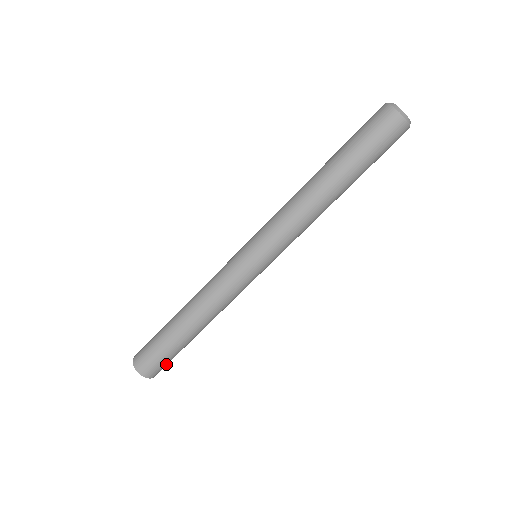
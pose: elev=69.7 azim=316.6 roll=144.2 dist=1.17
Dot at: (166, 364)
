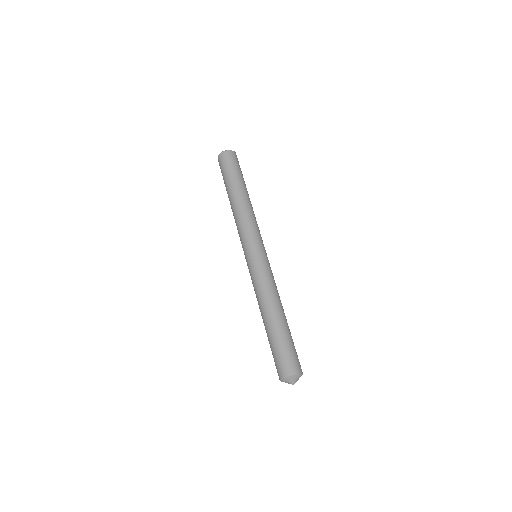
Dot at: (288, 357)
